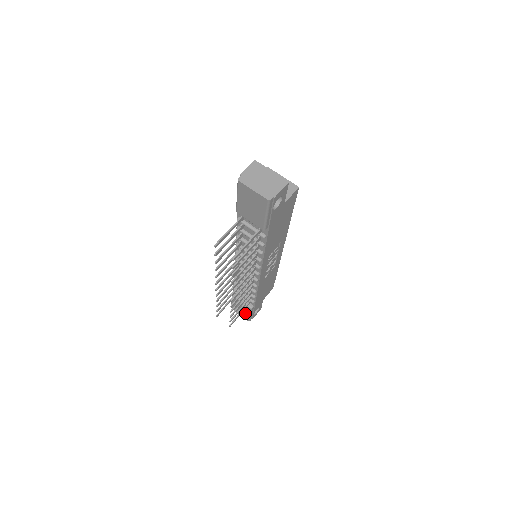
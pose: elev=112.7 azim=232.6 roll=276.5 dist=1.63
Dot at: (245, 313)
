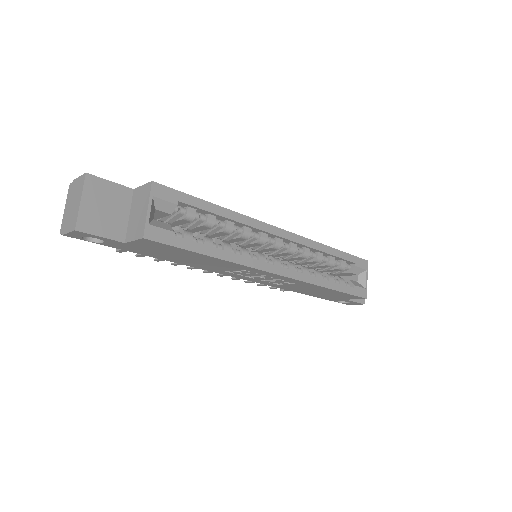
Dot at: occluded
